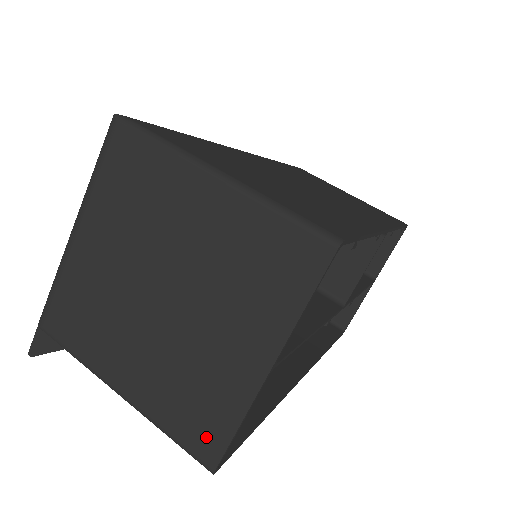
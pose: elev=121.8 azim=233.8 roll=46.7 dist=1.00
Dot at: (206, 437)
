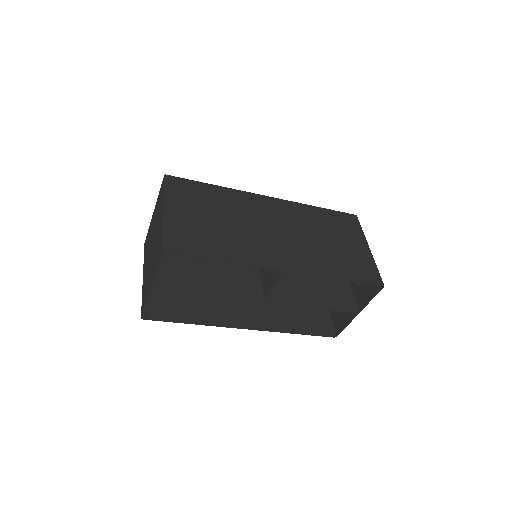
Dot at: (143, 304)
